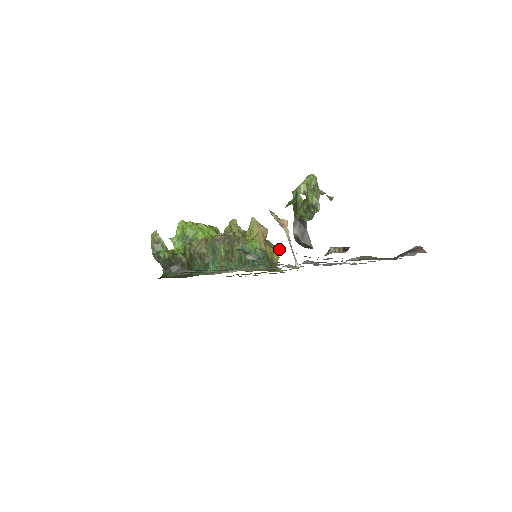
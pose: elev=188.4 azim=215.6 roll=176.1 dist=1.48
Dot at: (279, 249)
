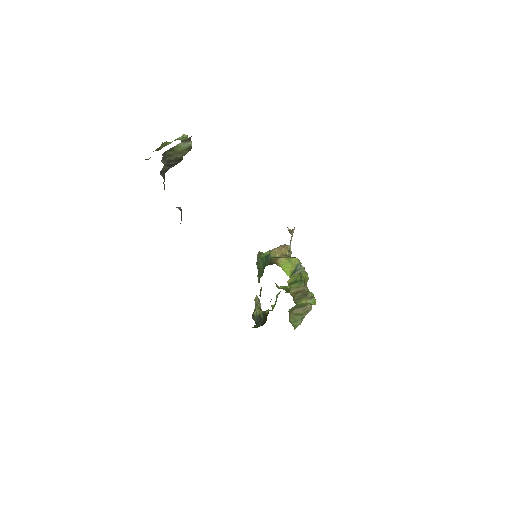
Dot at: (296, 258)
